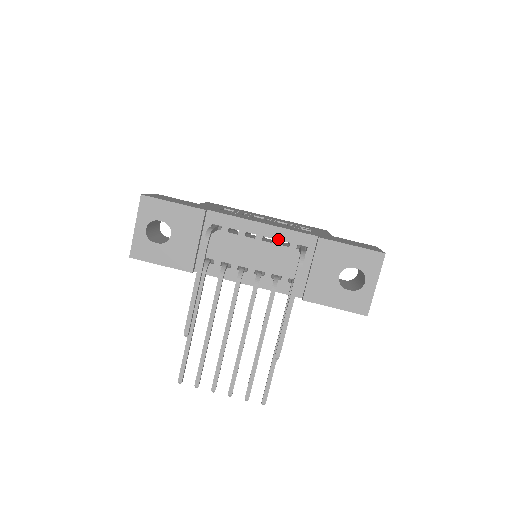
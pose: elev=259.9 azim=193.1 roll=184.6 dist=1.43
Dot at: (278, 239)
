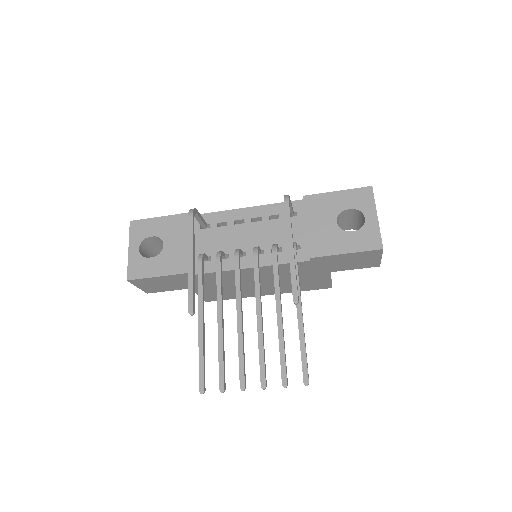
Dot at: (266, 215)
